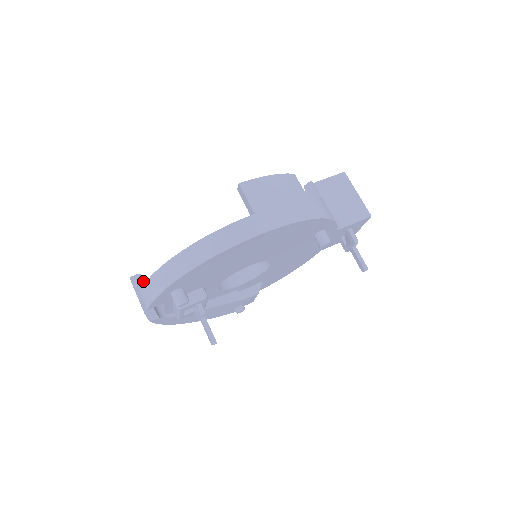
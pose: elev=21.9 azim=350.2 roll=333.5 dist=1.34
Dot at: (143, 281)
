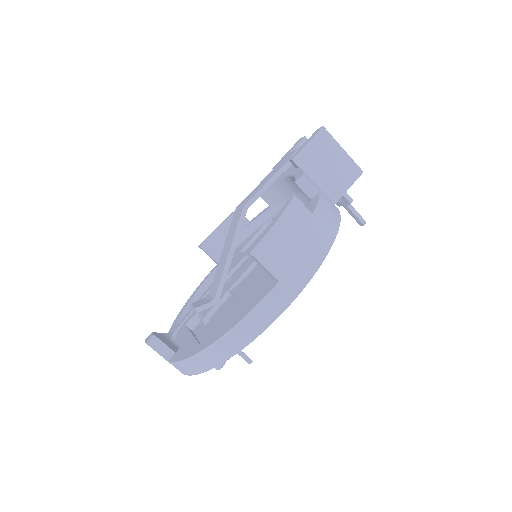
Dot at: (161, 341)
